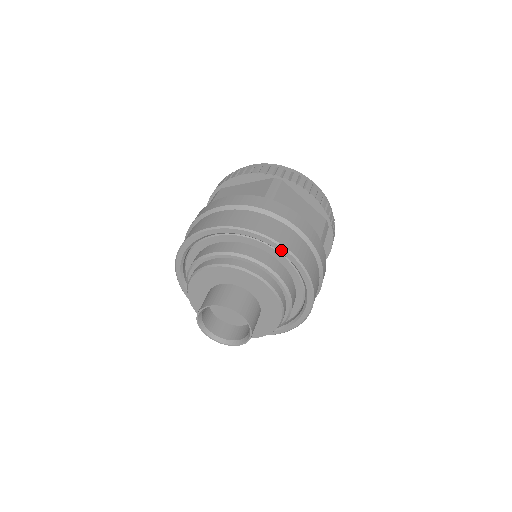
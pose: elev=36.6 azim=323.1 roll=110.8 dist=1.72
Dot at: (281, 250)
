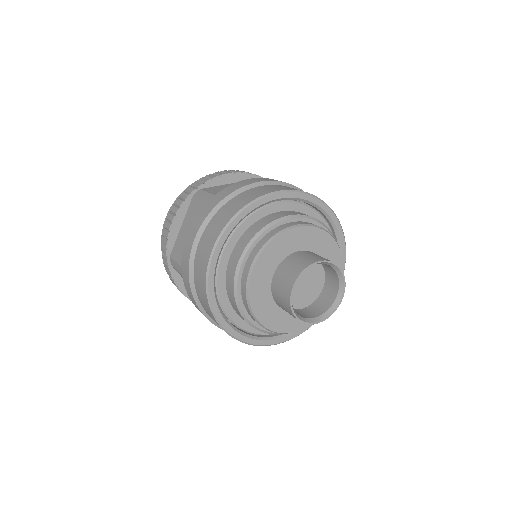
Dot at: (272, 198)
